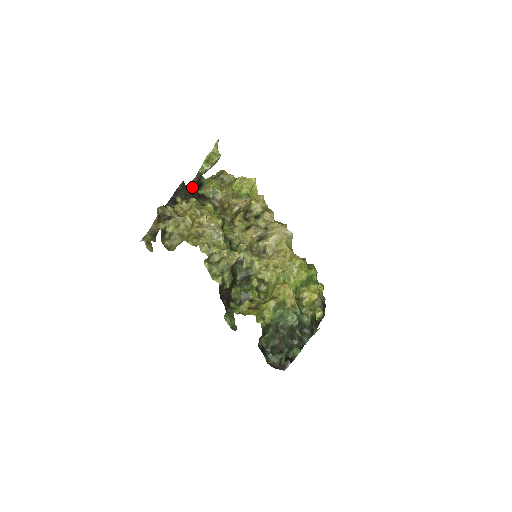
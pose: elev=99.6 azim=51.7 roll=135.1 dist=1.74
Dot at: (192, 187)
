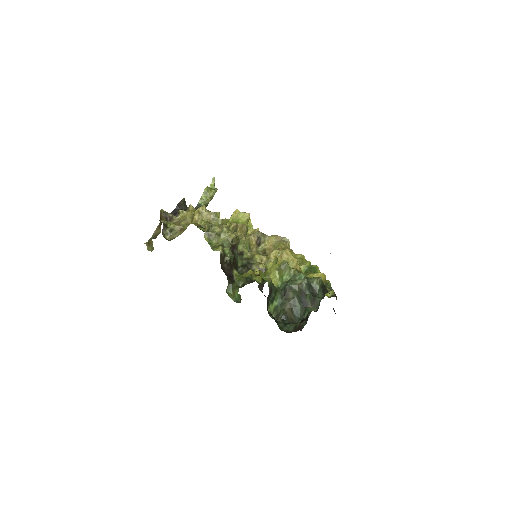
Dot at: occluded
